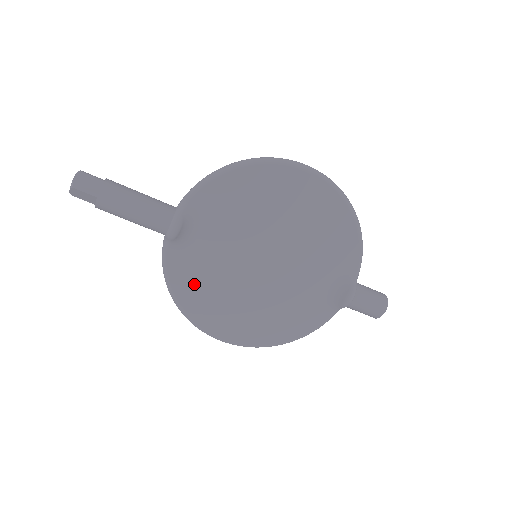
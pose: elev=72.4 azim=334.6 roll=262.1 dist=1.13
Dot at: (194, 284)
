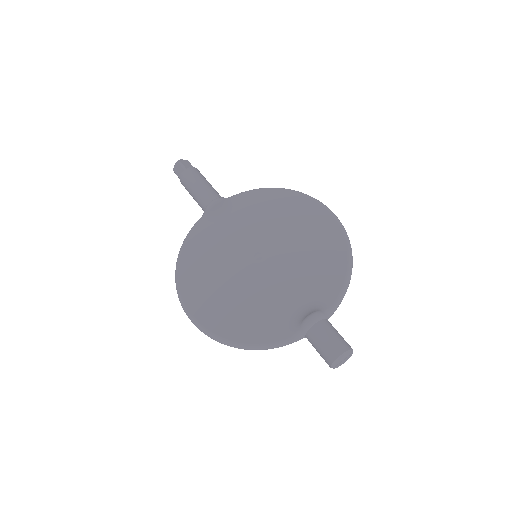
Dot at: (199, 251)
